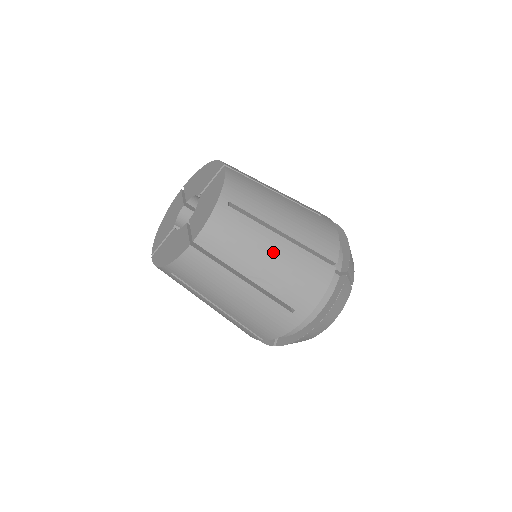
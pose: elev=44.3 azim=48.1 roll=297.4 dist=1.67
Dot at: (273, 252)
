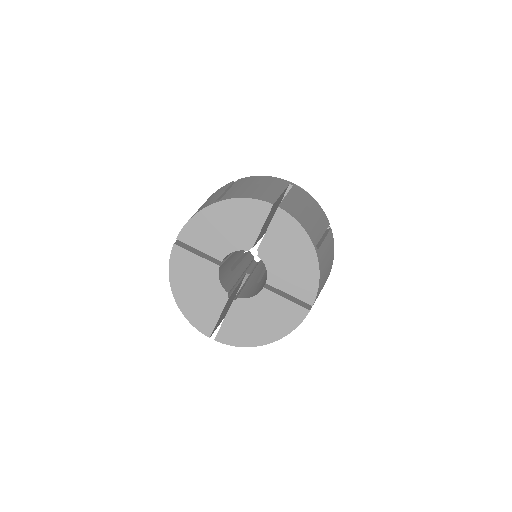
Dot at: (328, 257)
